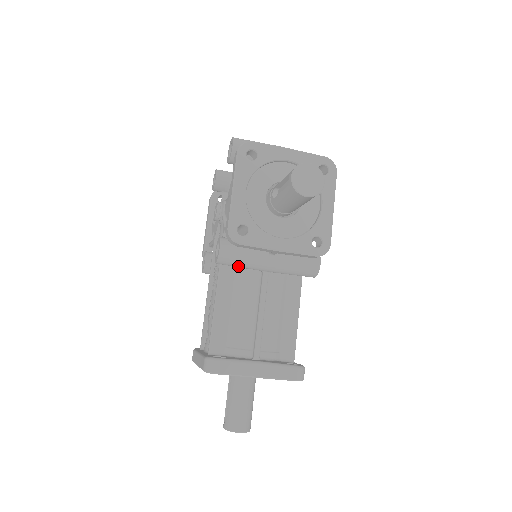
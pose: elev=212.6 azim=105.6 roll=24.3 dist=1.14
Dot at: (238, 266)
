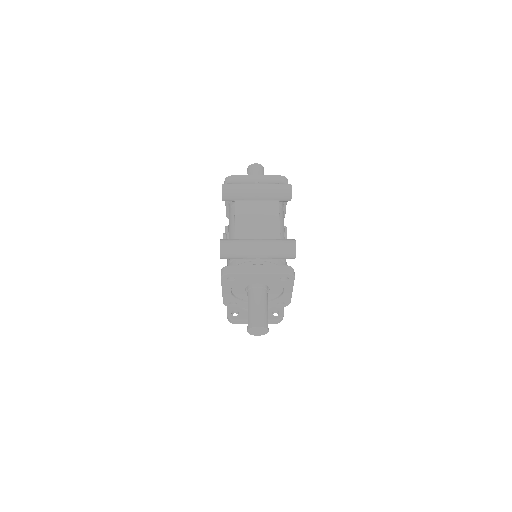
Dot at: occluded
